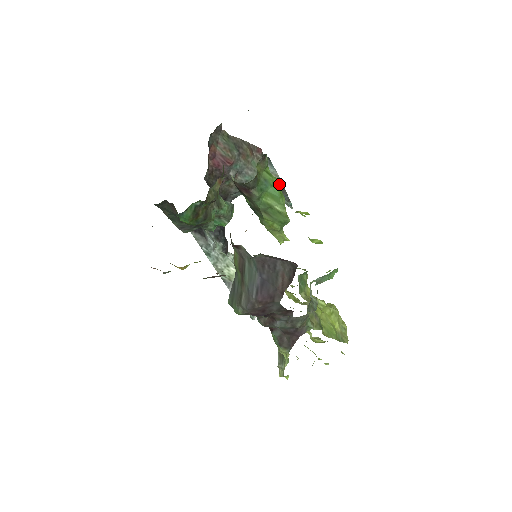
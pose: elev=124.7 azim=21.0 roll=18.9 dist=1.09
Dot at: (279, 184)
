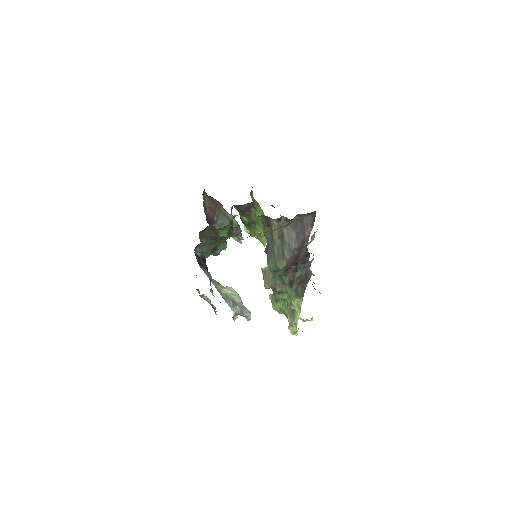
Dot at: (259, 206)
